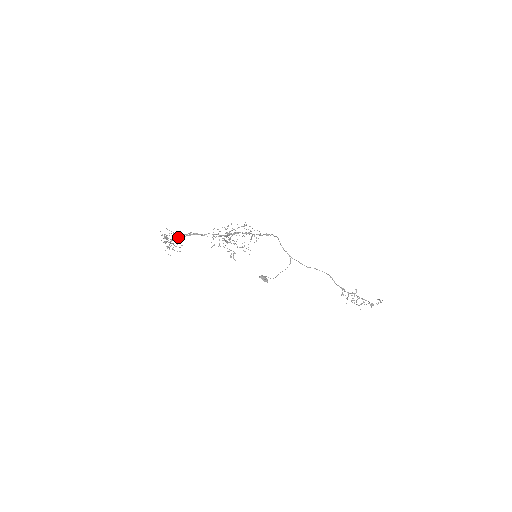
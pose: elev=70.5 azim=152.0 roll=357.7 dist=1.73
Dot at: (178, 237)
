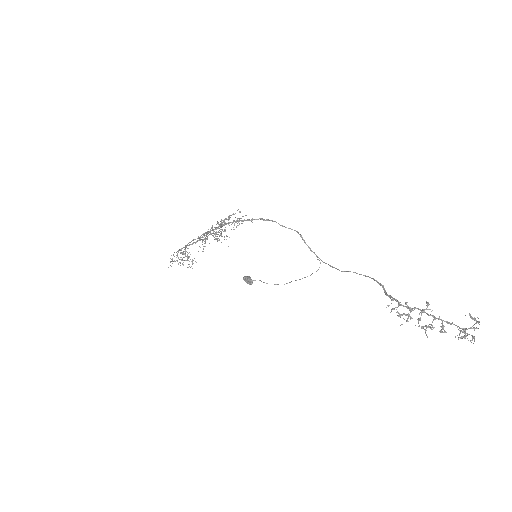
Dot at: (183, 247)
